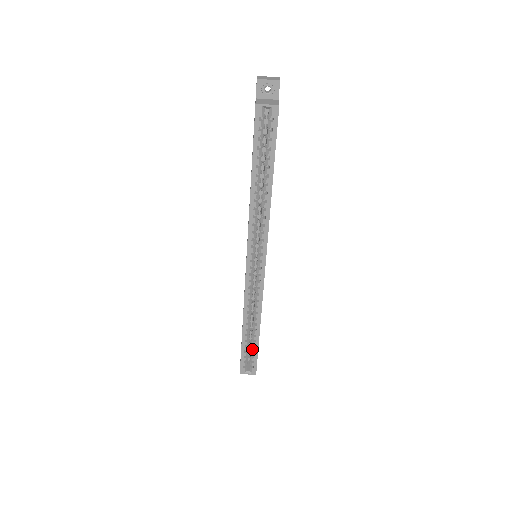
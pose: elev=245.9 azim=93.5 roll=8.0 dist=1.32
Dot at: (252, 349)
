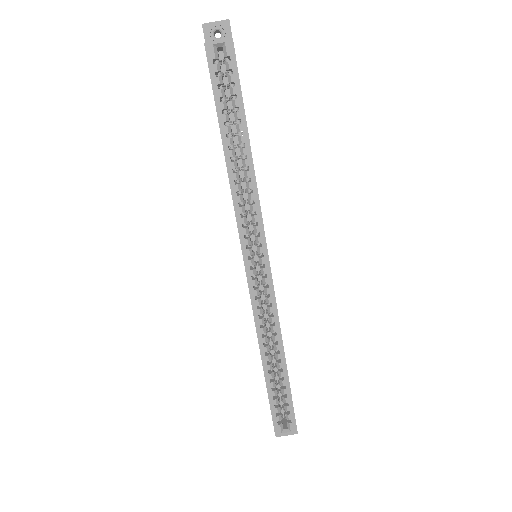
Dot at: (282, 392)
